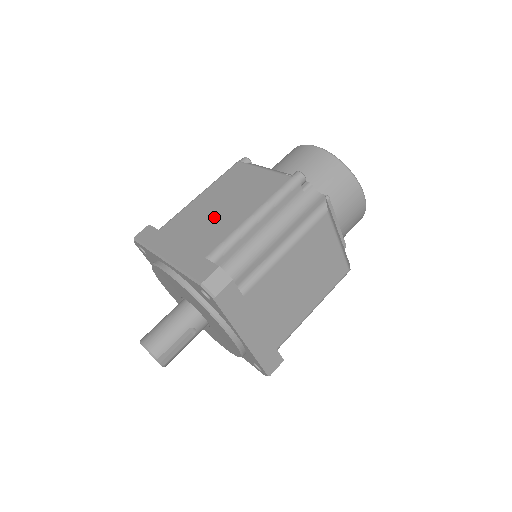
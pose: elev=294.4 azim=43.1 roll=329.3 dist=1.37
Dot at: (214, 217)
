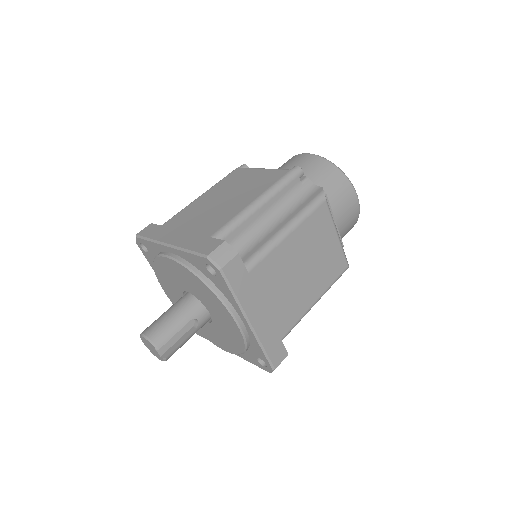
Dot at: (217, 208)
